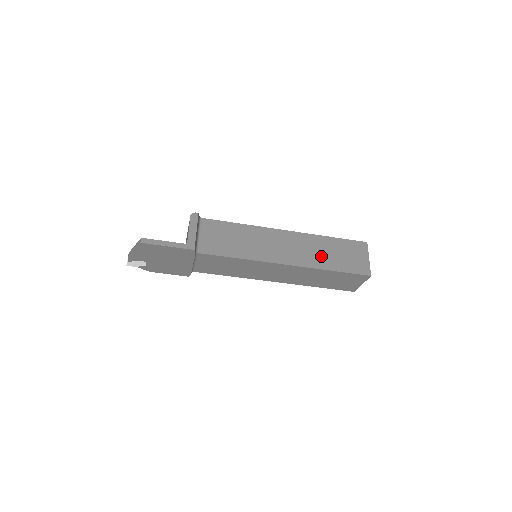
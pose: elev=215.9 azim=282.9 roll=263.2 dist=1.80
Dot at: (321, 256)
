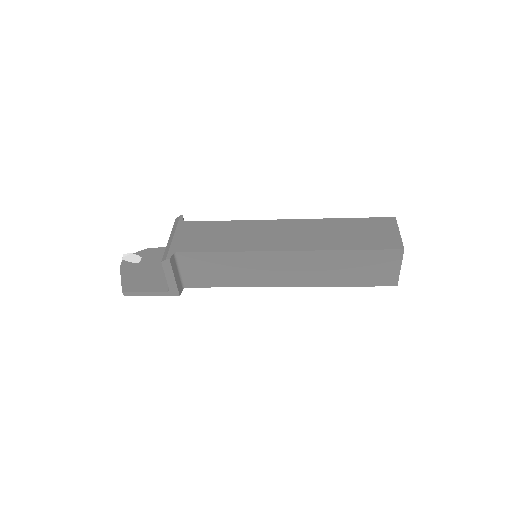
Dot at: (332, 274)
